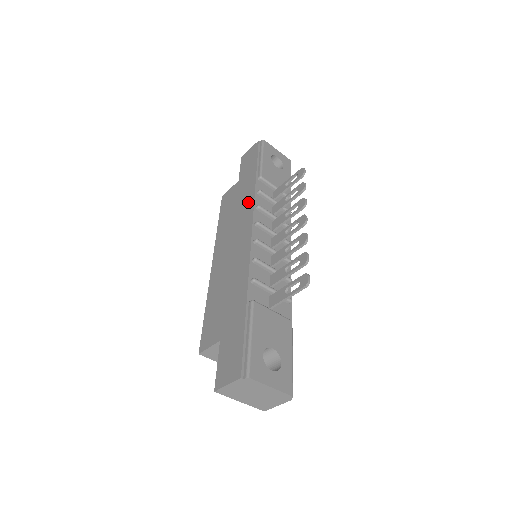
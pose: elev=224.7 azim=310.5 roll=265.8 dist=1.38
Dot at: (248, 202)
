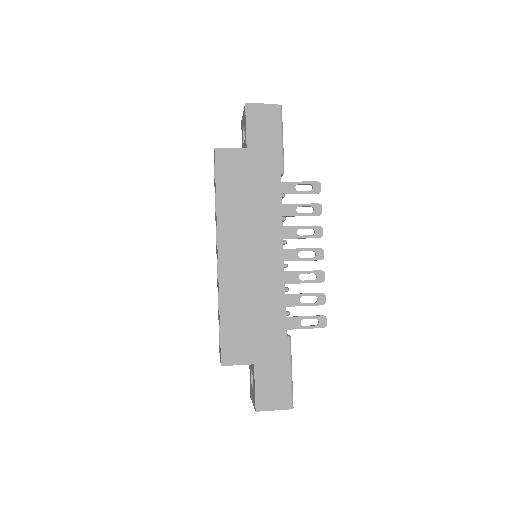
Dot at: (272, 204)
